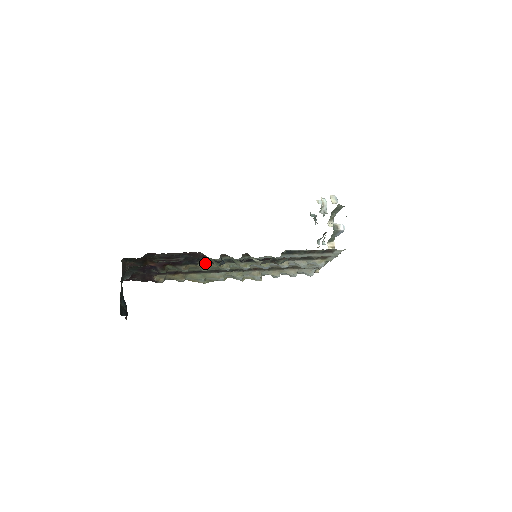
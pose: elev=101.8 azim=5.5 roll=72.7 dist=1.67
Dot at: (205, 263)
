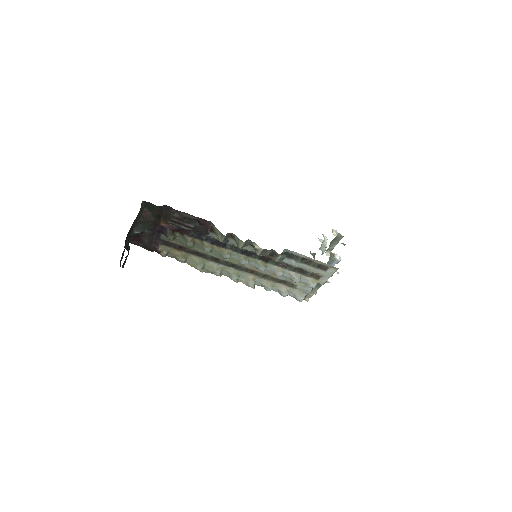
Dot at: (210, 242)
